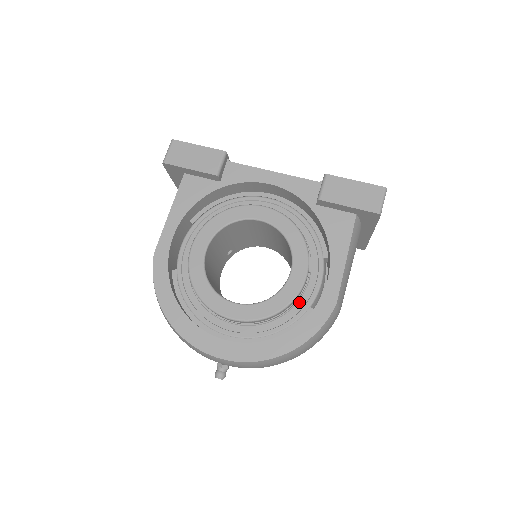
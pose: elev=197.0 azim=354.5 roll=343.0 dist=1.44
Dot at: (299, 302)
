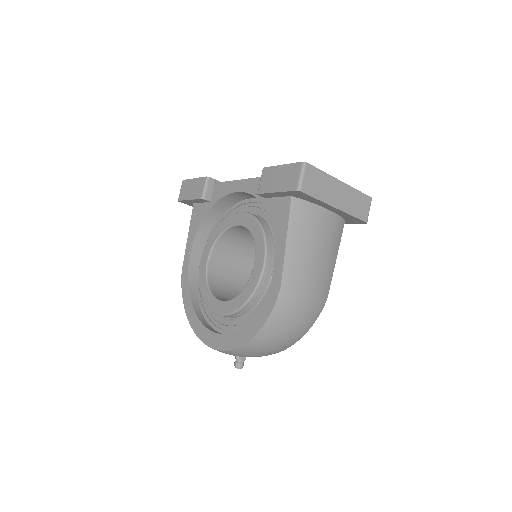
Dot at: occluded
